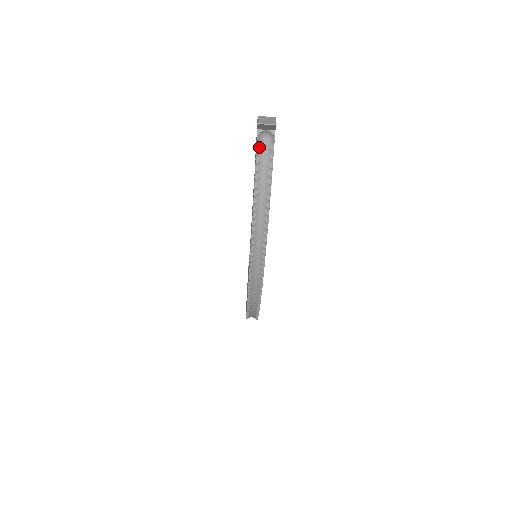
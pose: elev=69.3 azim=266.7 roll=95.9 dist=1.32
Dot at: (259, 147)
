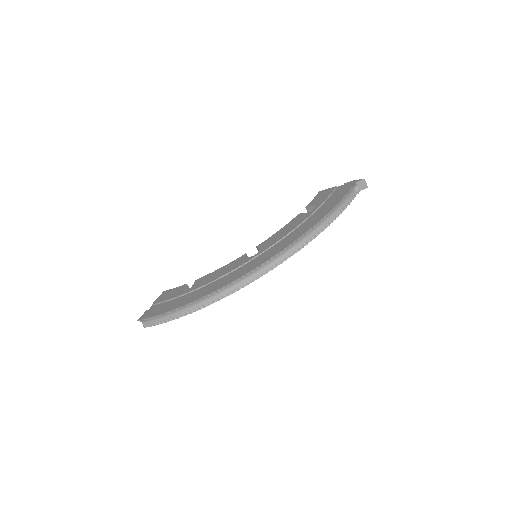
Dot at: (351, 189)
